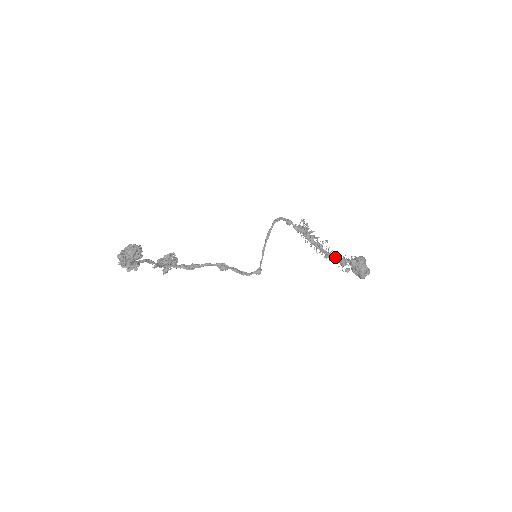
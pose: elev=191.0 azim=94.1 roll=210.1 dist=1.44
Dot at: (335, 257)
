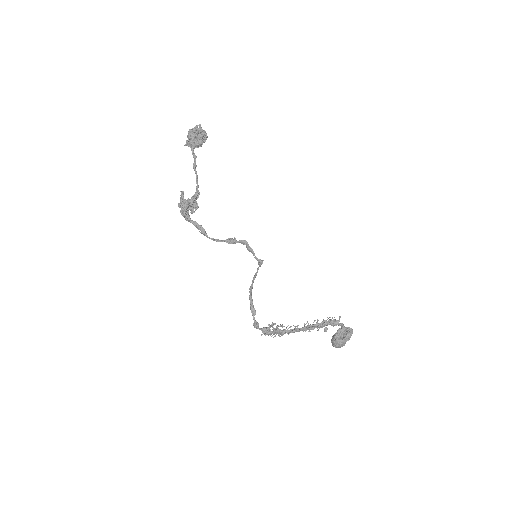
Dot at: (315, 324)
